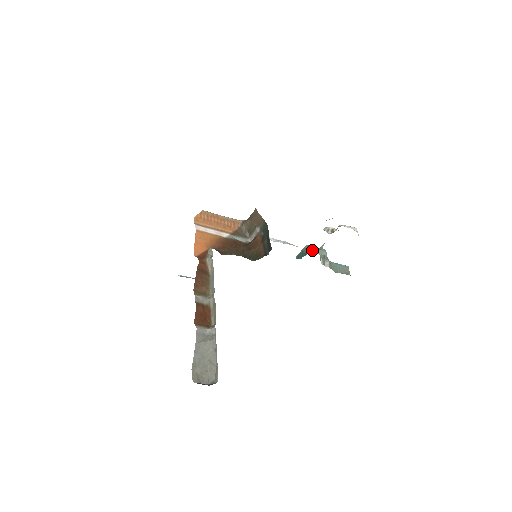
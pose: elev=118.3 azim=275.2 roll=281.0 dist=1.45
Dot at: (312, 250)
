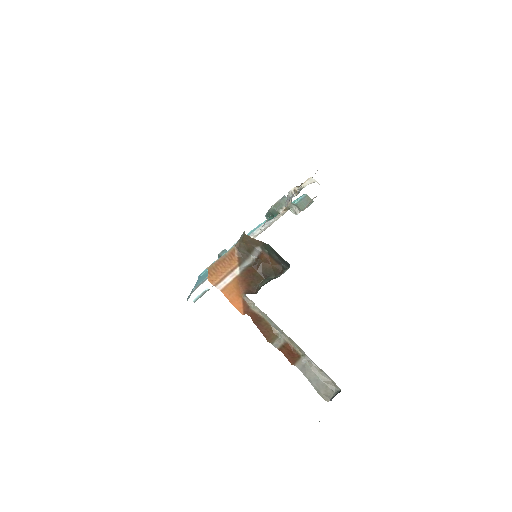
Dot at: occluded
